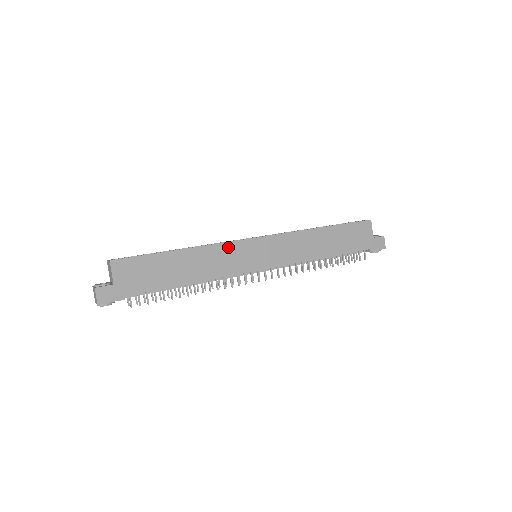
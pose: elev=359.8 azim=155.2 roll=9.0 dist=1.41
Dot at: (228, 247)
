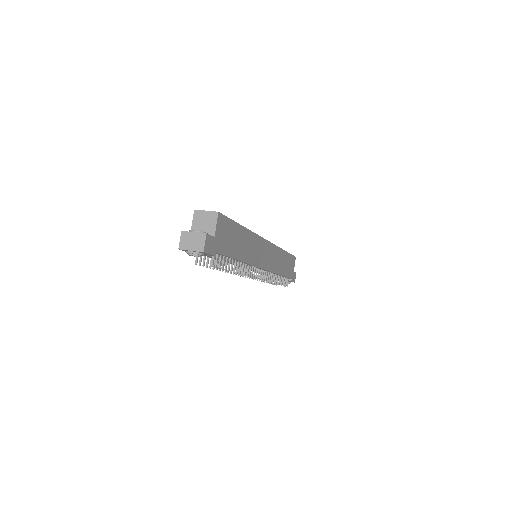
Dot at: (258, 240)
